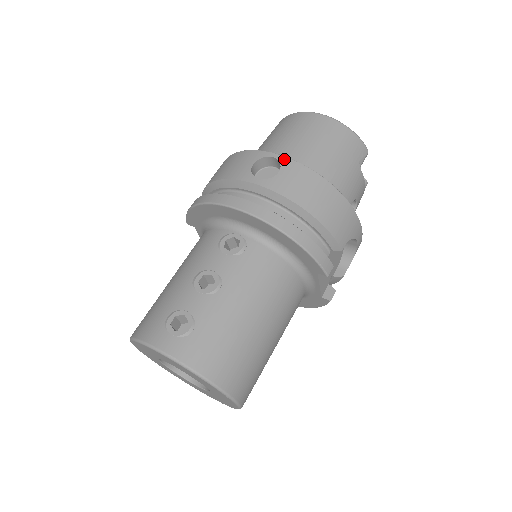
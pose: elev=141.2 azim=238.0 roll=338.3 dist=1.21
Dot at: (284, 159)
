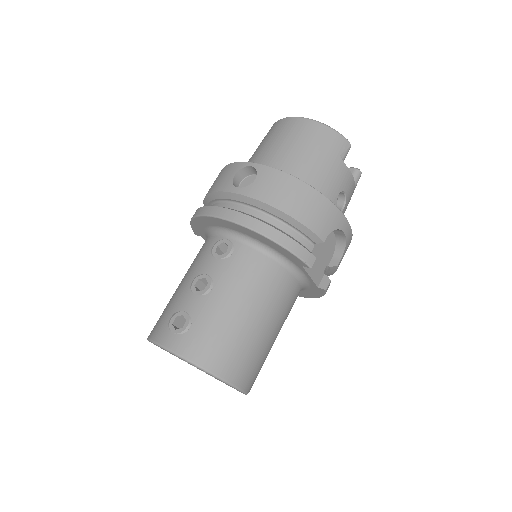
Dot at: (260, 167)
